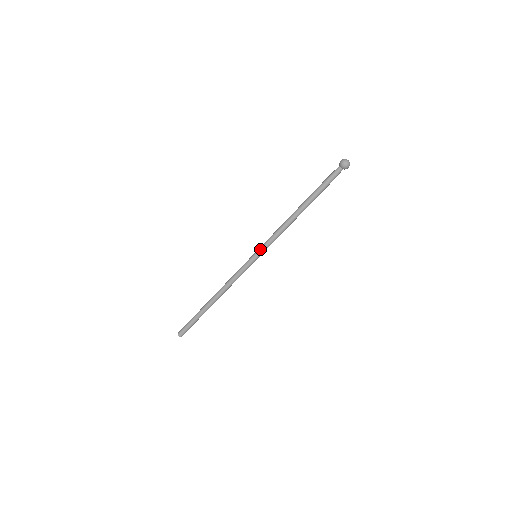
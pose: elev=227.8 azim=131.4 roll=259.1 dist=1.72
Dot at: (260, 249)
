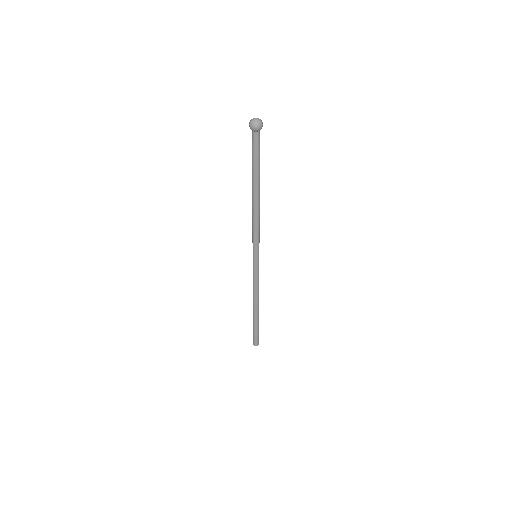
Dot at: occluded
